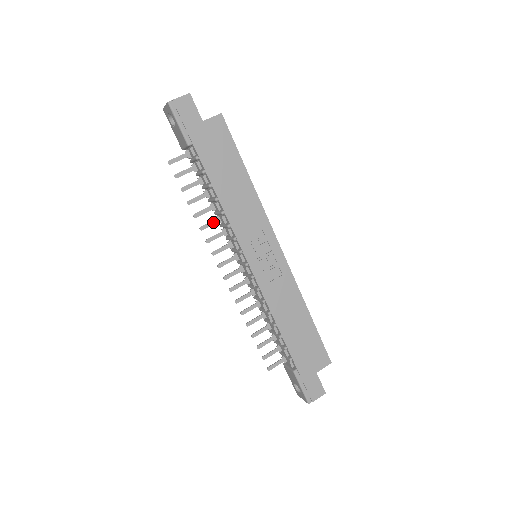
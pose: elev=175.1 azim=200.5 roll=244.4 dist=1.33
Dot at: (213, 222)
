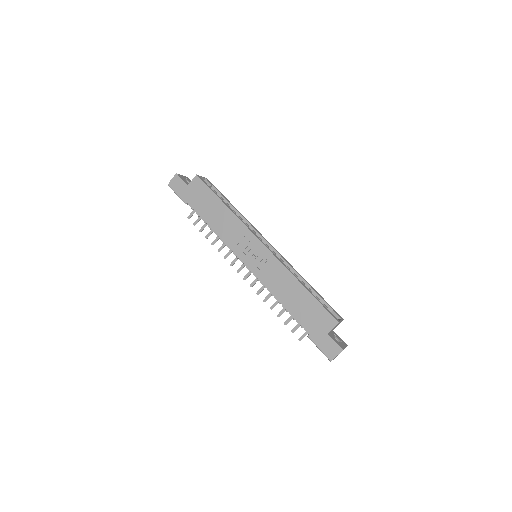
Dot at: (224, 244)
